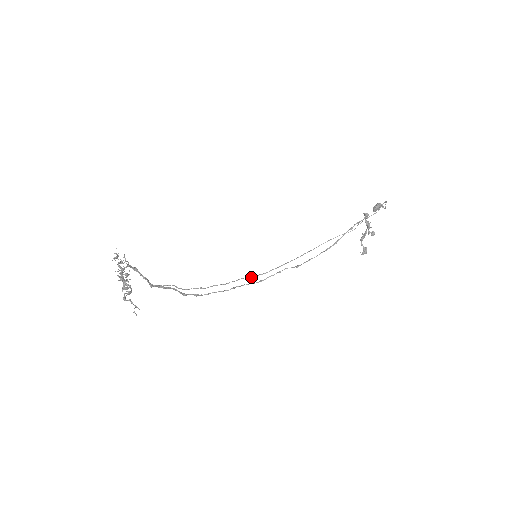
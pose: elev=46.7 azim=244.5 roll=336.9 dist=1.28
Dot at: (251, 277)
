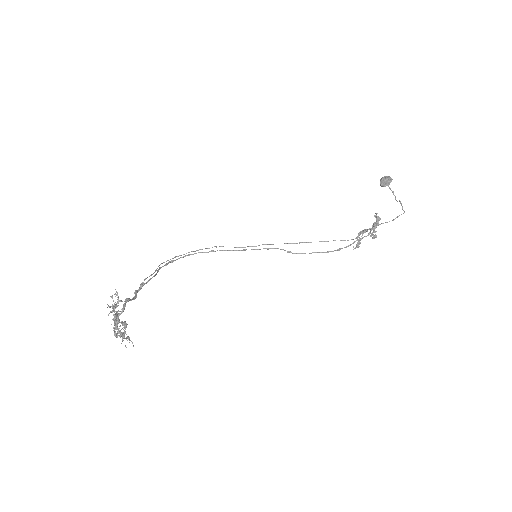
Dot at: occluded
